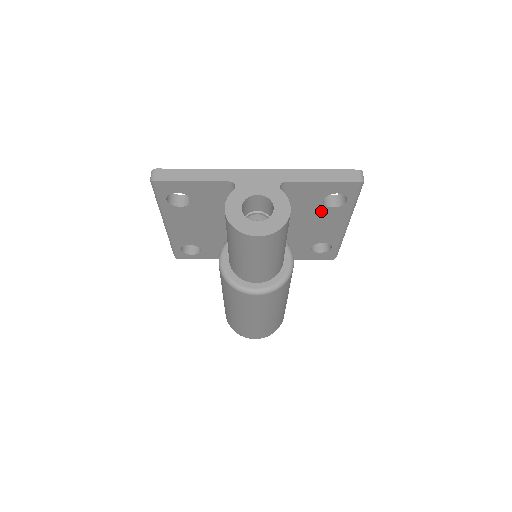
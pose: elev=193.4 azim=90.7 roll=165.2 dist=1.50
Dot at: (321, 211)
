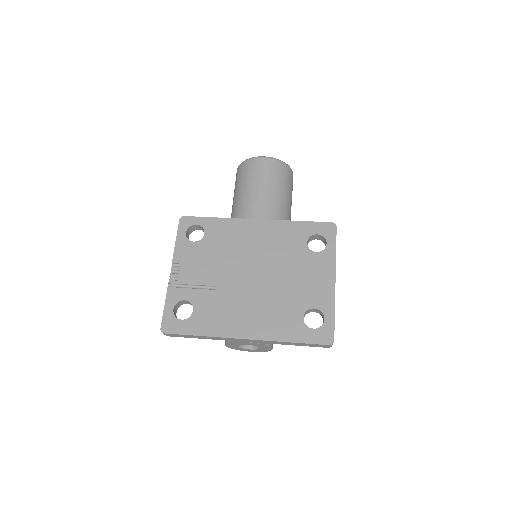
Dot at: occluded
